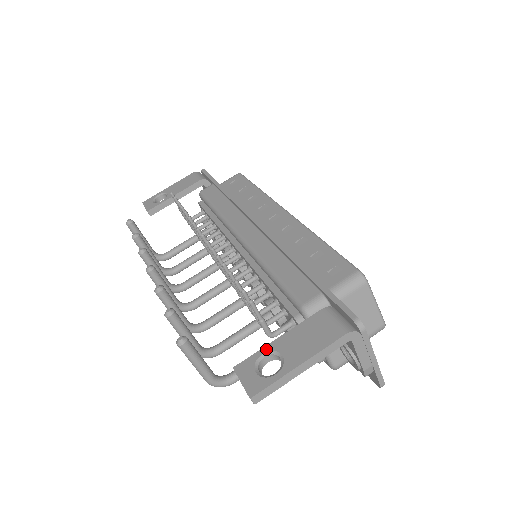
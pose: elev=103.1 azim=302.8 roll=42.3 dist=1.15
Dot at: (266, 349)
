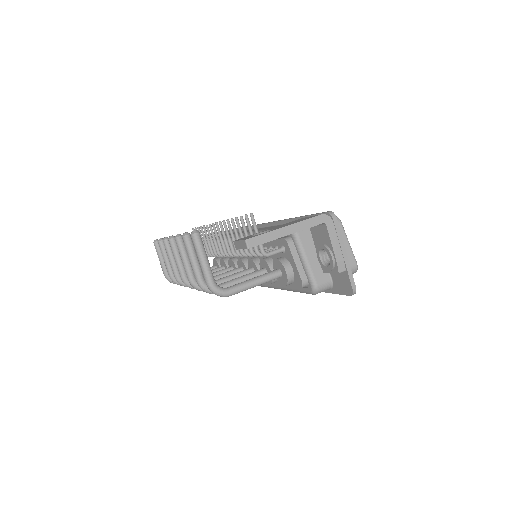
Dot at: (260, 232)
